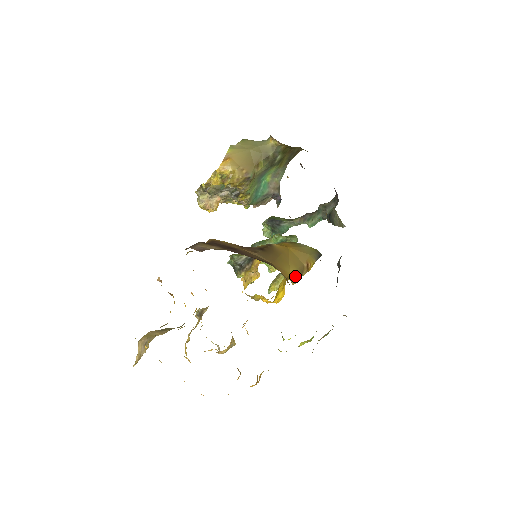
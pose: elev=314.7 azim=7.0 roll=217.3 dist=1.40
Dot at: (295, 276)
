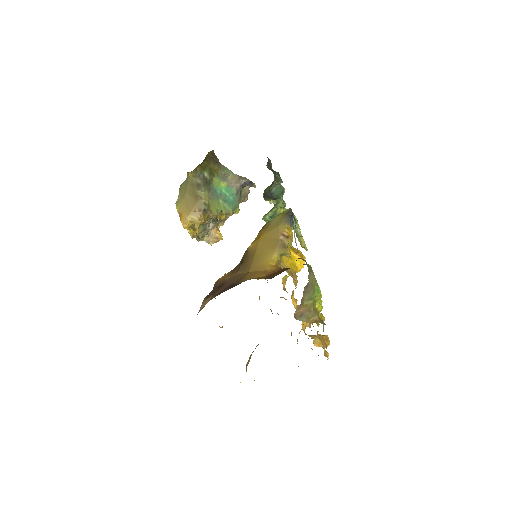
Dot at: (280, 255)
